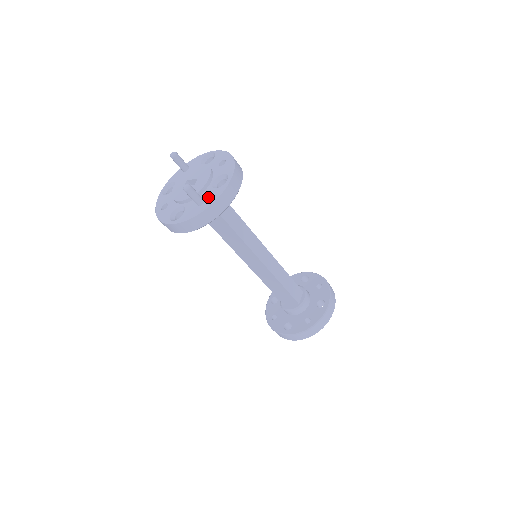
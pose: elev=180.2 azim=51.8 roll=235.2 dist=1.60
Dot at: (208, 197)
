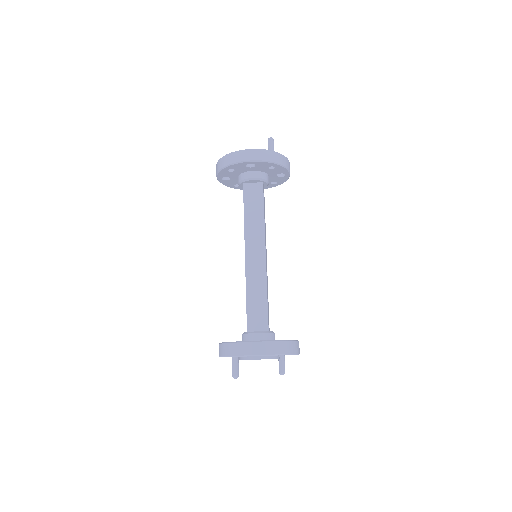
Dot at: occluded
